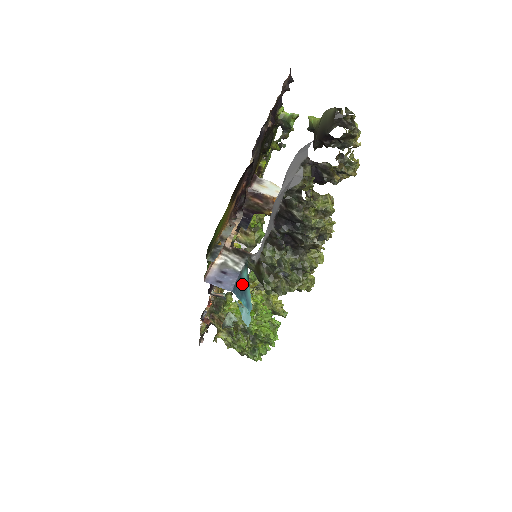
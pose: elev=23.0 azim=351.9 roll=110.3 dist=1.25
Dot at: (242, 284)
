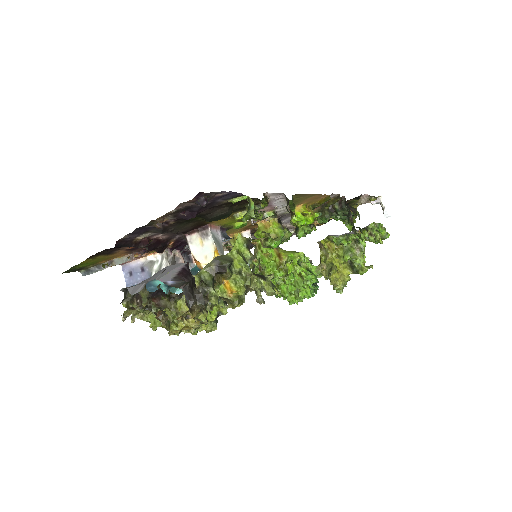
Dot at: (150, 286)
